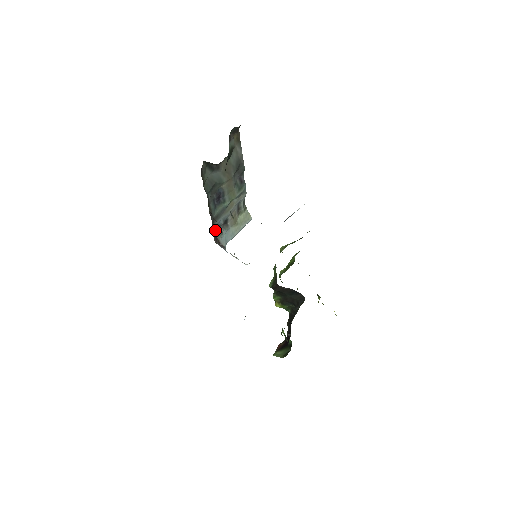
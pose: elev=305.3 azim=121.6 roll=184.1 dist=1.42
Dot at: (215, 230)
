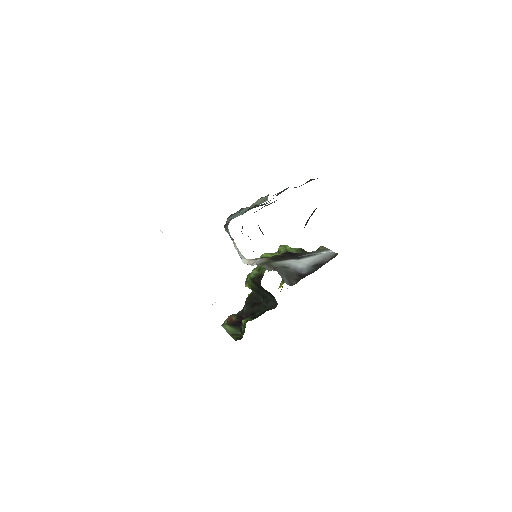
Dot at: (231, 218)
